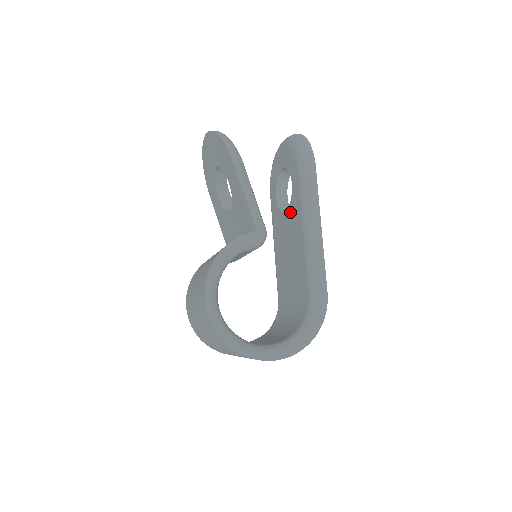
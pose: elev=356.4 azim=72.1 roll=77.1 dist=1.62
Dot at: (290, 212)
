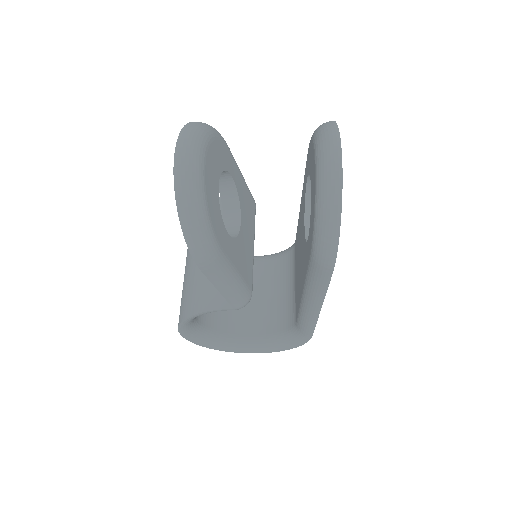
Dot at: (304, 245)
